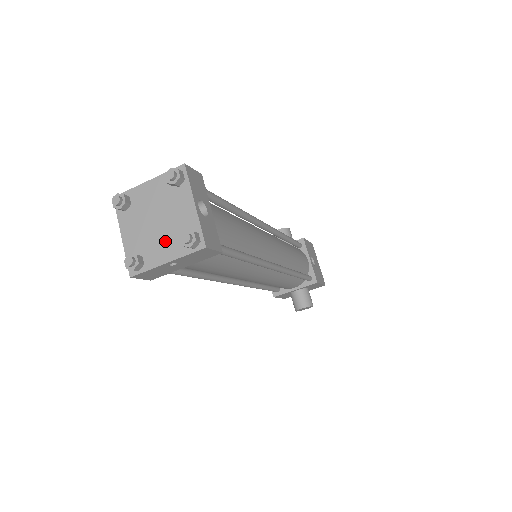
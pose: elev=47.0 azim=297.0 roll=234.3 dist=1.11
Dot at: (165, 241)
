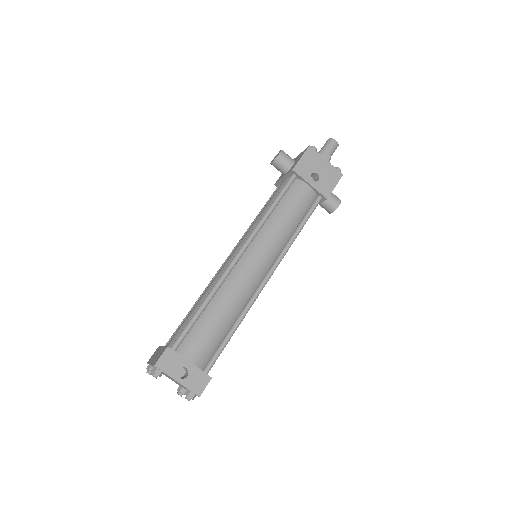
Dot at: (183, 387)
